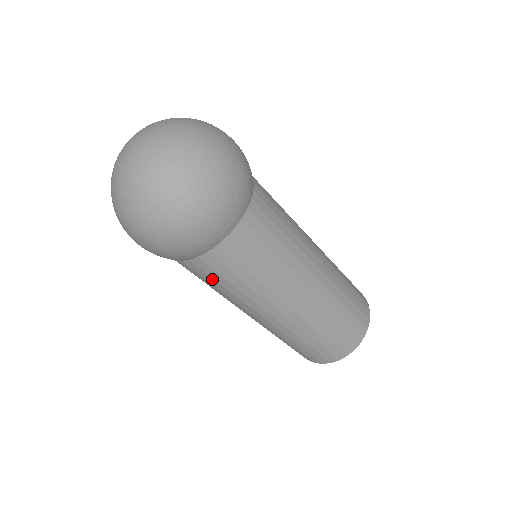
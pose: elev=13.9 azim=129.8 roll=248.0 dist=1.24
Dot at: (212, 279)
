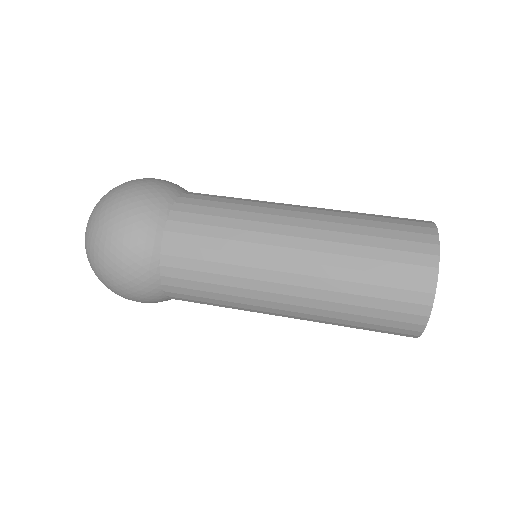
Dot at: (200, 302)
